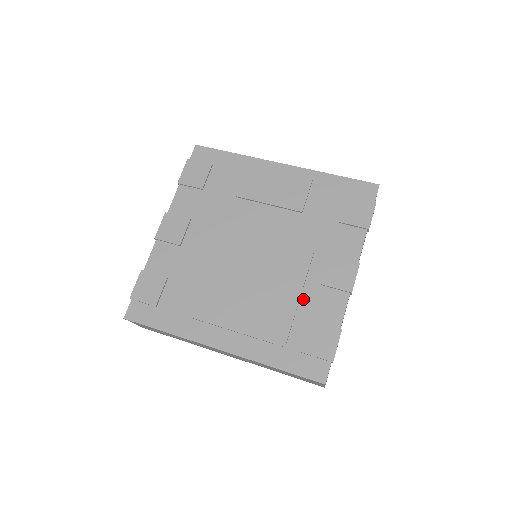
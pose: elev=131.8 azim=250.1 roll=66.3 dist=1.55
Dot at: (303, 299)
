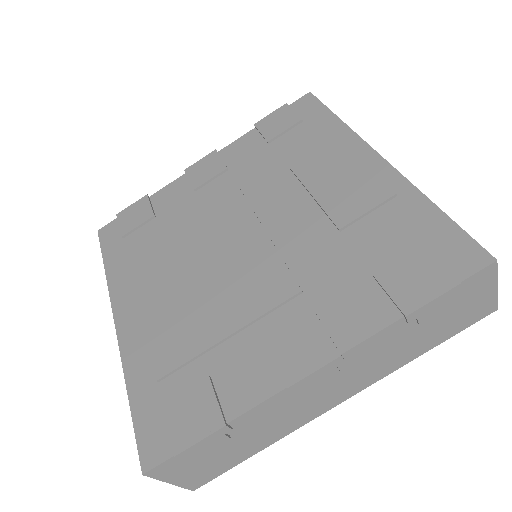
Dot at: (231, 342)
